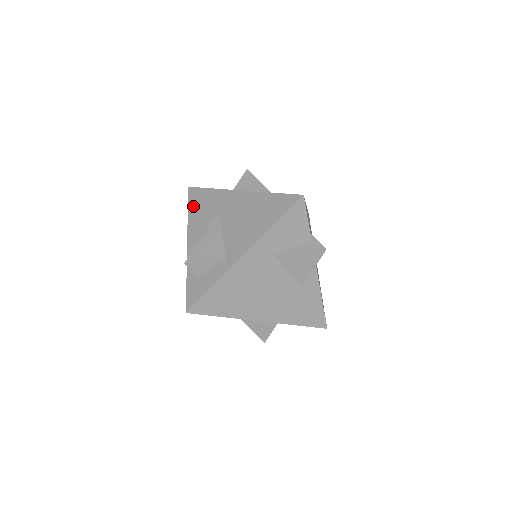
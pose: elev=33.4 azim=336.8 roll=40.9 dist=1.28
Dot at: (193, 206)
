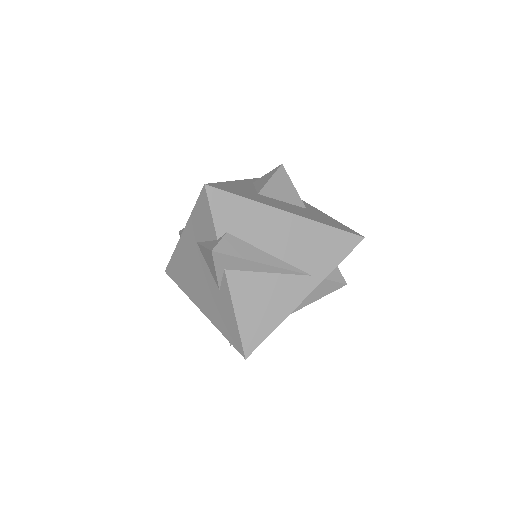
Dot at: occluded
